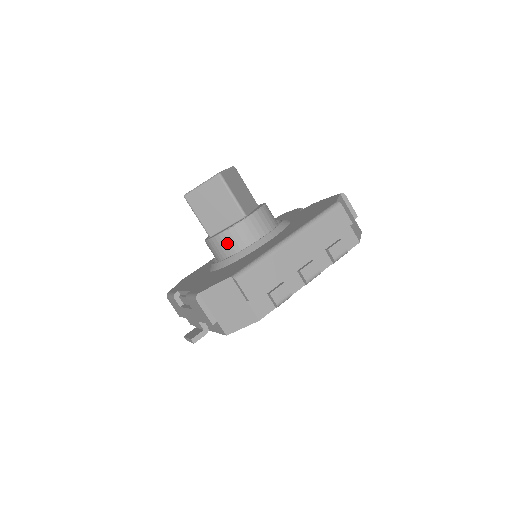
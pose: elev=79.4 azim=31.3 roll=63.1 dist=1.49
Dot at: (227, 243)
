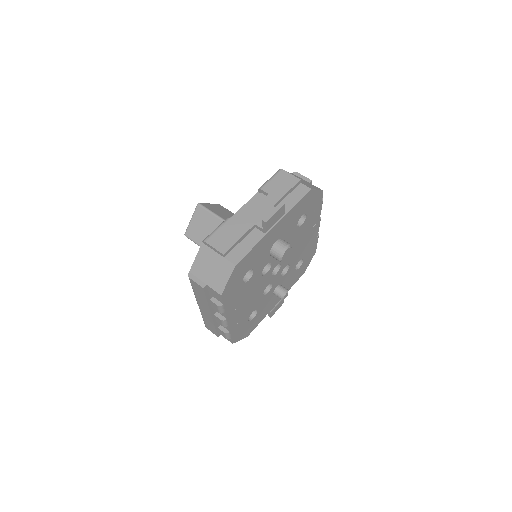
Dot at: occluded
